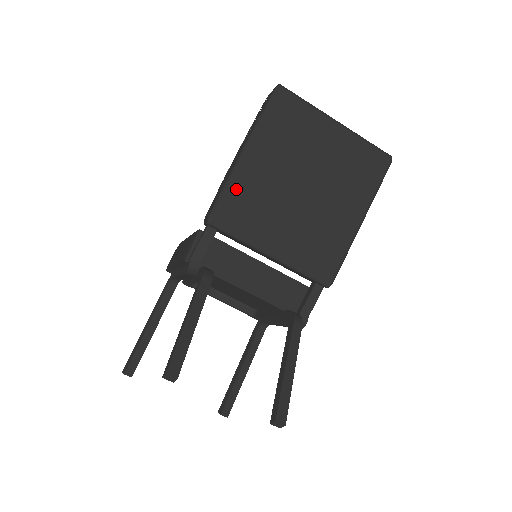
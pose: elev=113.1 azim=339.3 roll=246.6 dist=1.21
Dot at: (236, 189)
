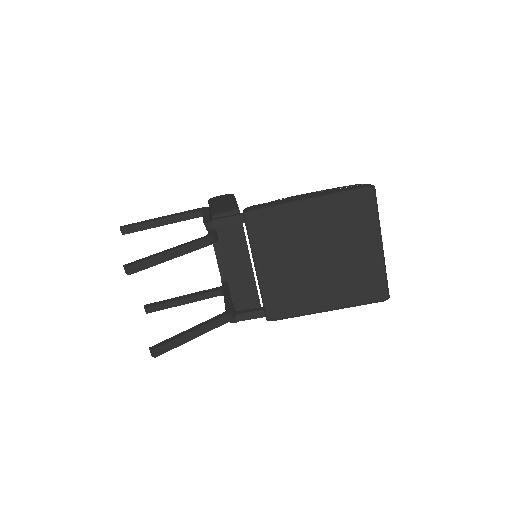
Dot at: (280, 214)
